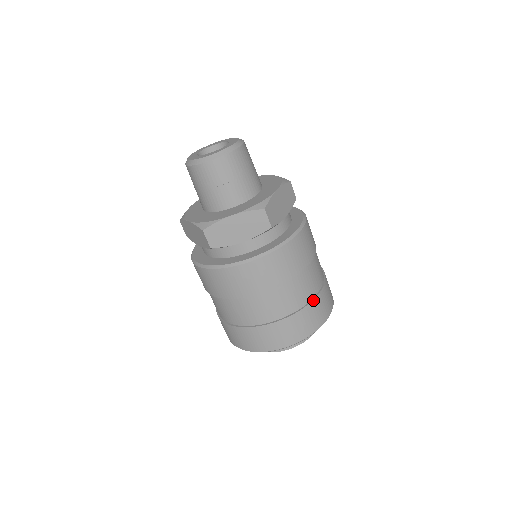
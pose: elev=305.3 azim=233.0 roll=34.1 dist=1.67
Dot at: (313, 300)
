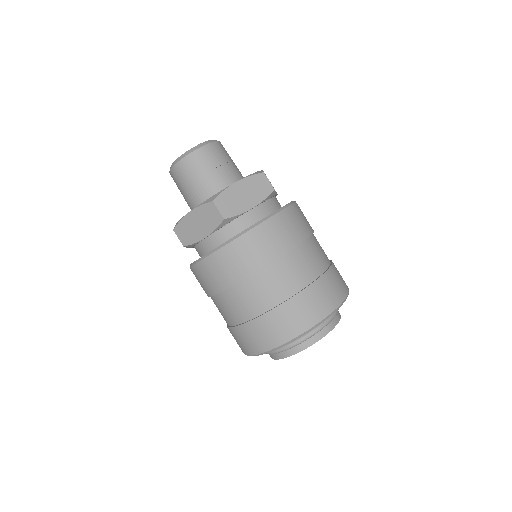
Dot at: (331, 265)
